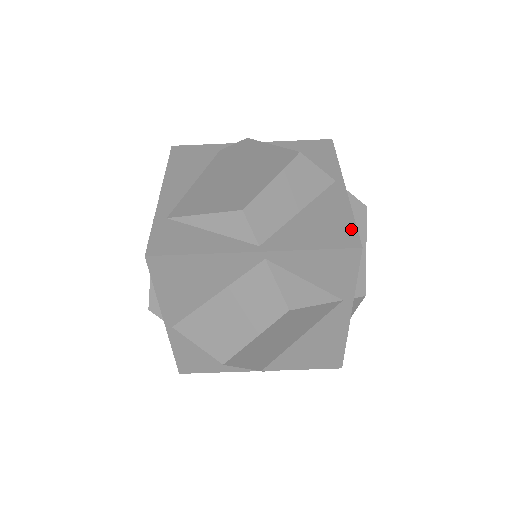
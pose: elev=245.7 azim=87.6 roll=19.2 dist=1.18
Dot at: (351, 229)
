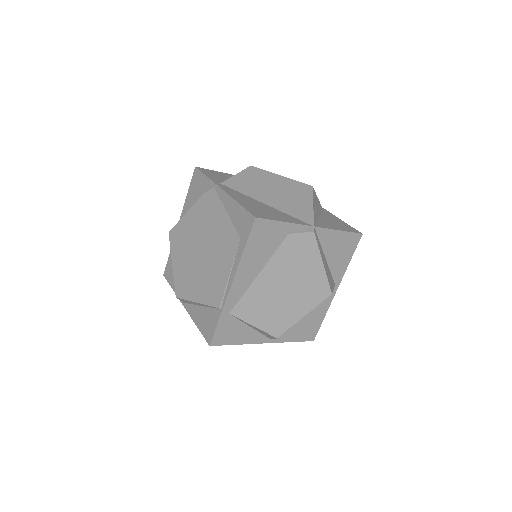
Dot at: (317, 328)
